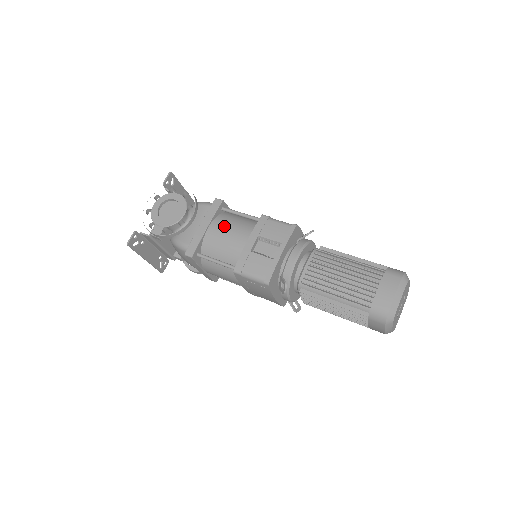
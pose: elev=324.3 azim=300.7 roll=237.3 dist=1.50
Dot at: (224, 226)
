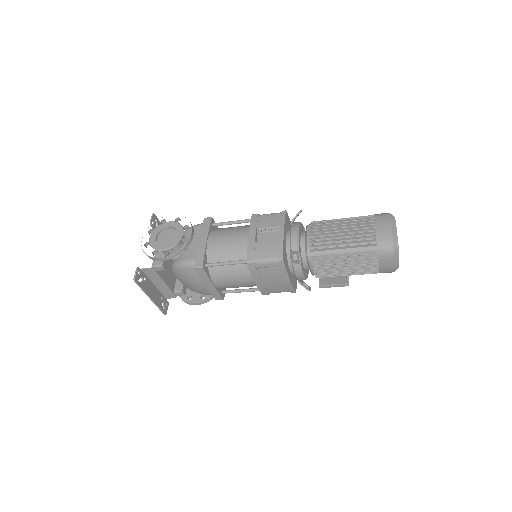
Dot at: (222, 234)
